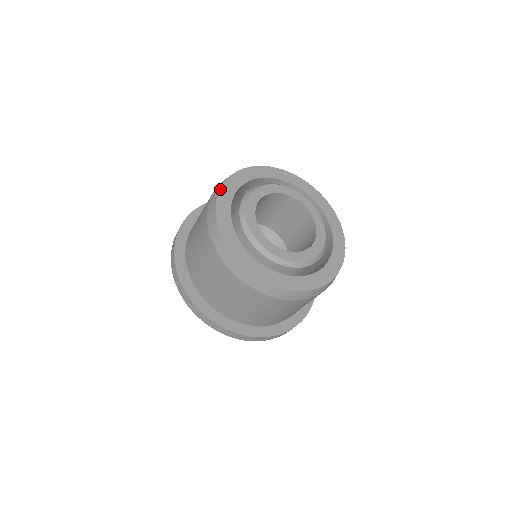
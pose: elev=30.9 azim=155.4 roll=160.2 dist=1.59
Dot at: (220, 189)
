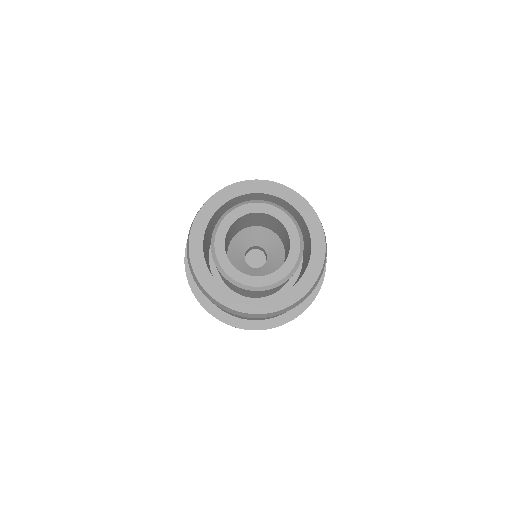
Dot at: (229, 185)
